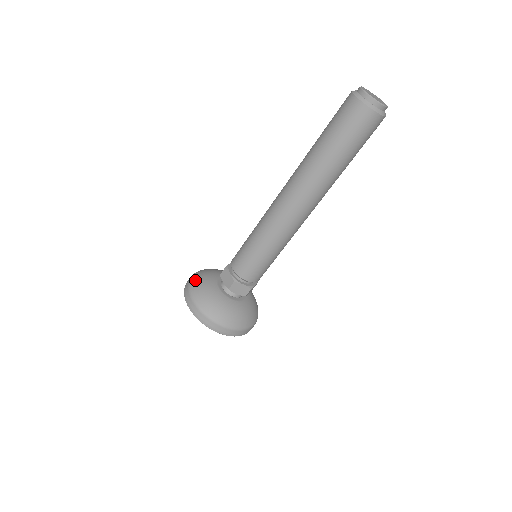
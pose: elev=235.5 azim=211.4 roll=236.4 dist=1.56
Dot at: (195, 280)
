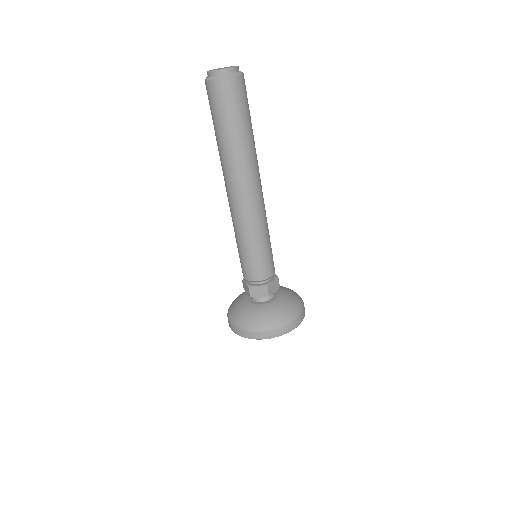
Dot at: (241, 322)
